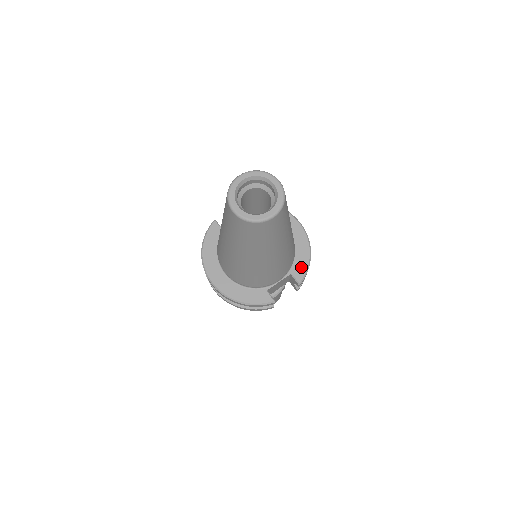
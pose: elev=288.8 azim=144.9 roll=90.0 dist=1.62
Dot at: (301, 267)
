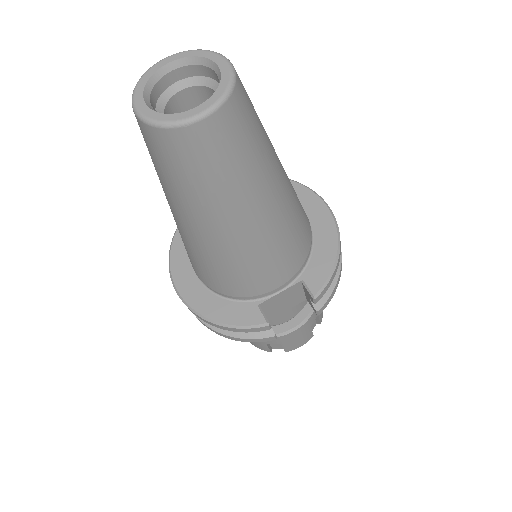
Dot at: (320, 270)
